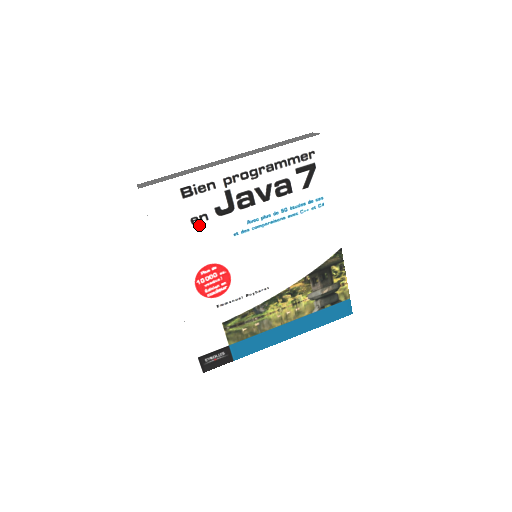
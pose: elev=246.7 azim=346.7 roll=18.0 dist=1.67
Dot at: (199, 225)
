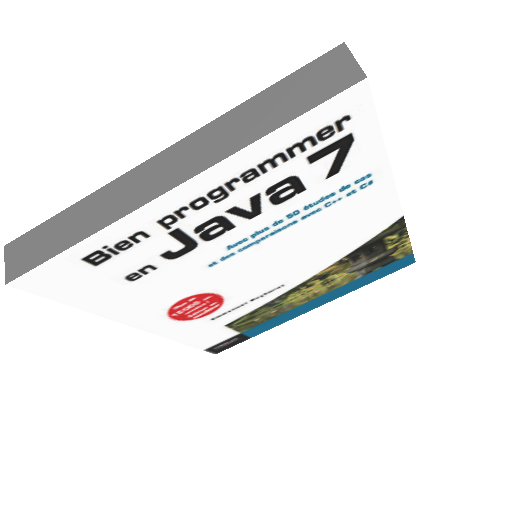
Dot at: (144, 277)
